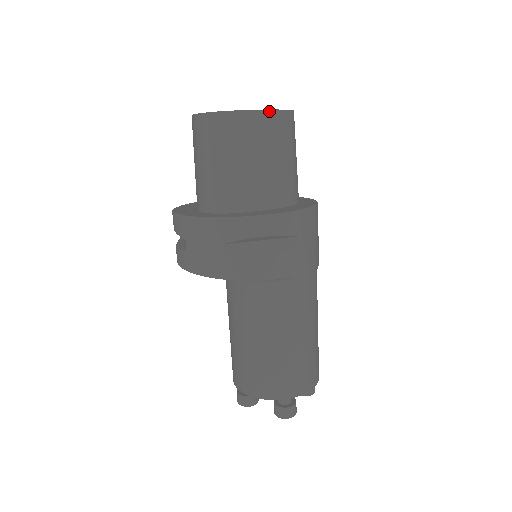
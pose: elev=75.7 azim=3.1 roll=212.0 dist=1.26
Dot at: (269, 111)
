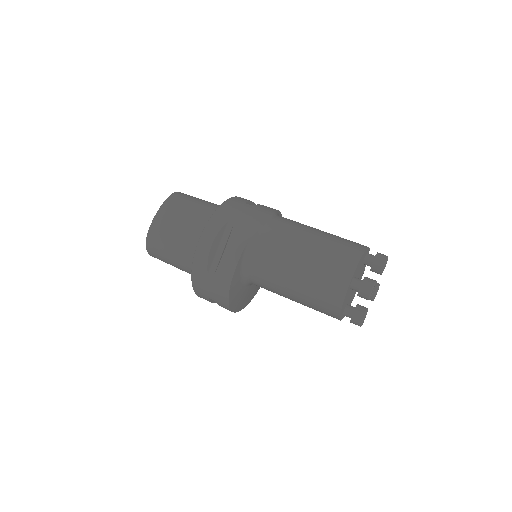
Dot at: (160, 209)
